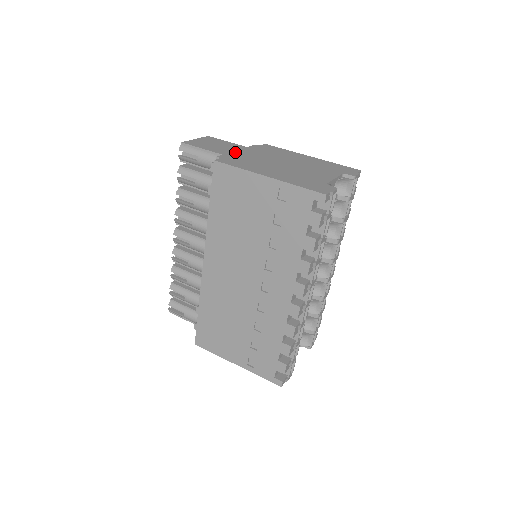
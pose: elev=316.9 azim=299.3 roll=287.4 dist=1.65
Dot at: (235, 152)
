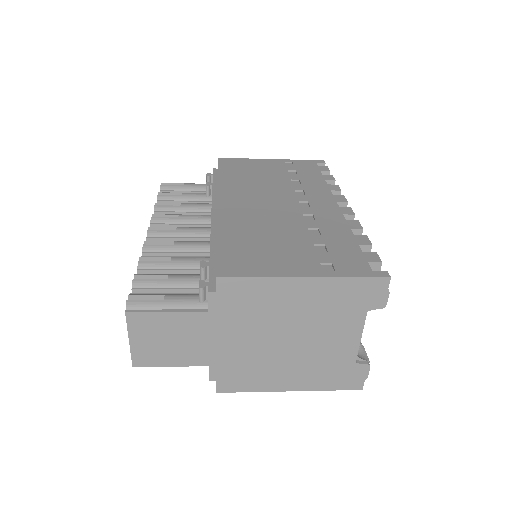
Dot at: occluded
